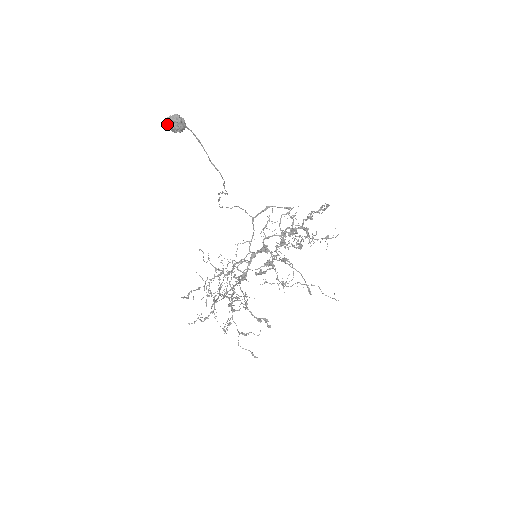
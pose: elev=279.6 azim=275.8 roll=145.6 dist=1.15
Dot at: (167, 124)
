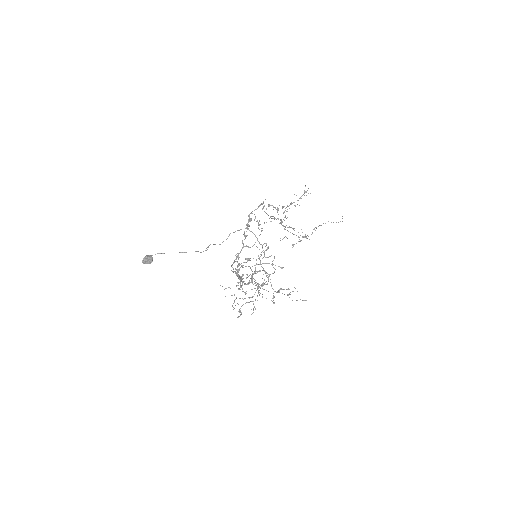
Dot at: (146, 263)
